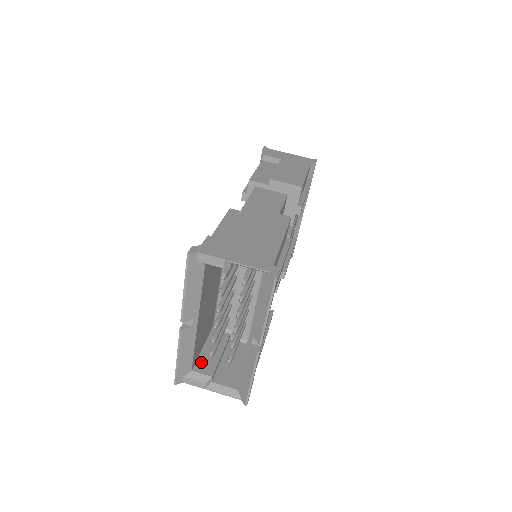
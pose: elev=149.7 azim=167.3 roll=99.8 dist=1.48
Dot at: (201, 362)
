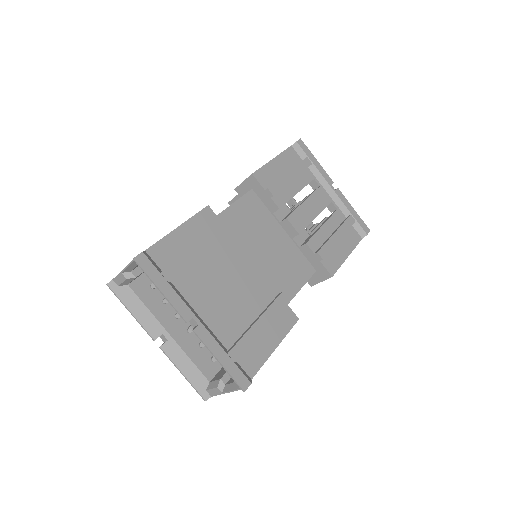
Dot at: (220, 372)
